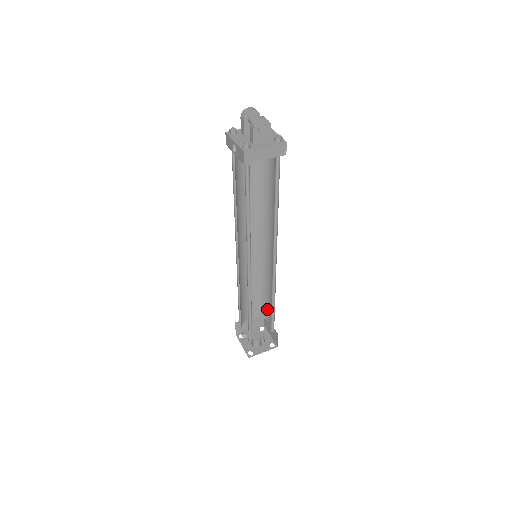
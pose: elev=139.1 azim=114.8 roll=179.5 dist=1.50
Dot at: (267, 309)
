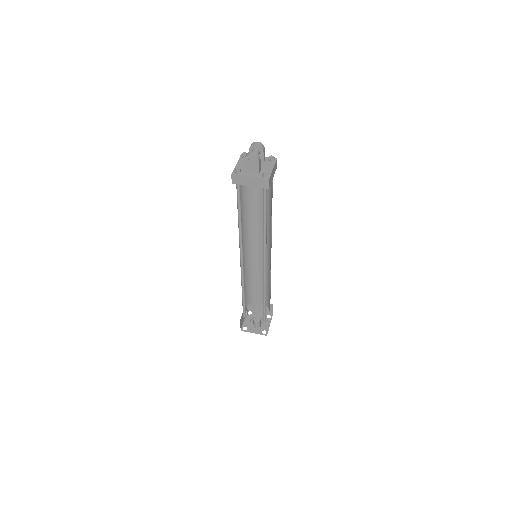
Dot at: occluded
